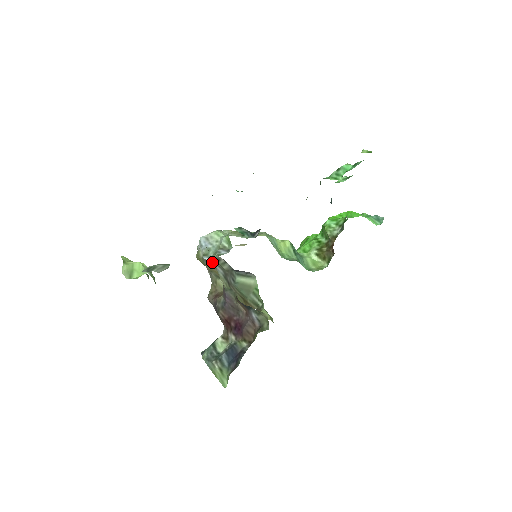
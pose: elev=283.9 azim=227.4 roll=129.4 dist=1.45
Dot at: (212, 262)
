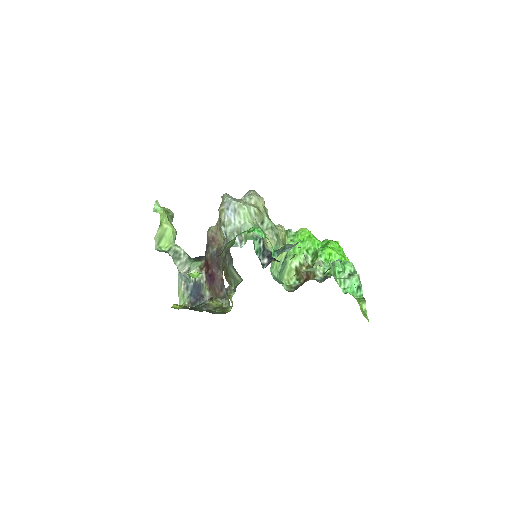
Dot at: (225, 236)
